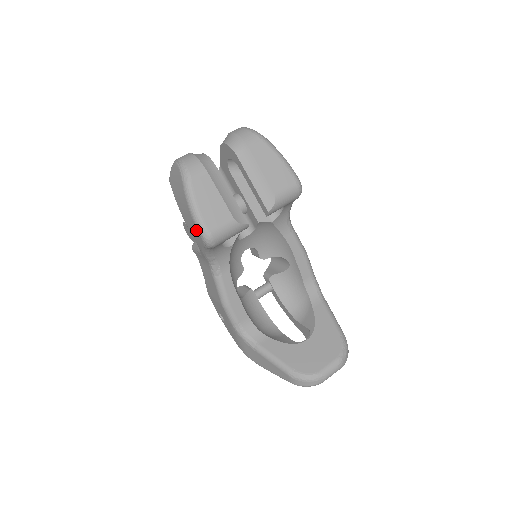
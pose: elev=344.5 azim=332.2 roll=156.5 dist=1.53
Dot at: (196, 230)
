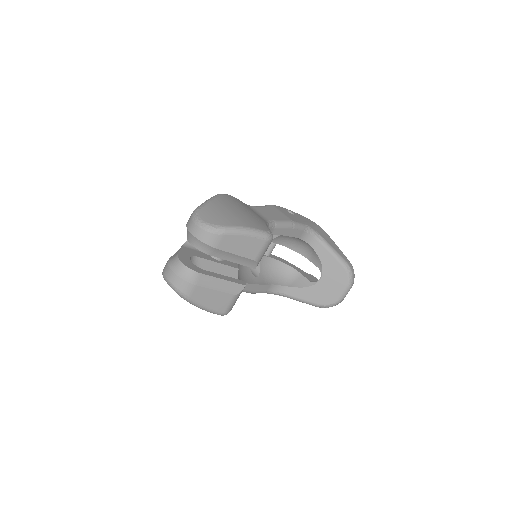
Dot at: occluded
